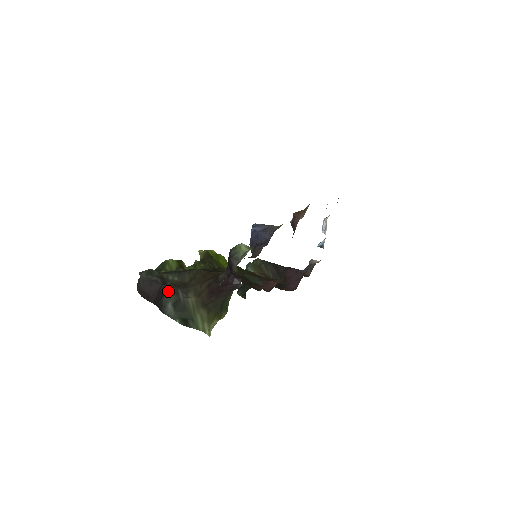
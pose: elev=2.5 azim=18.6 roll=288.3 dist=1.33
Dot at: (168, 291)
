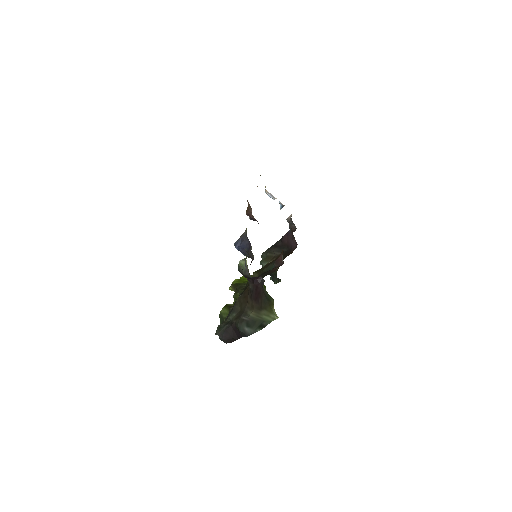
Dot at: (237, 324)
